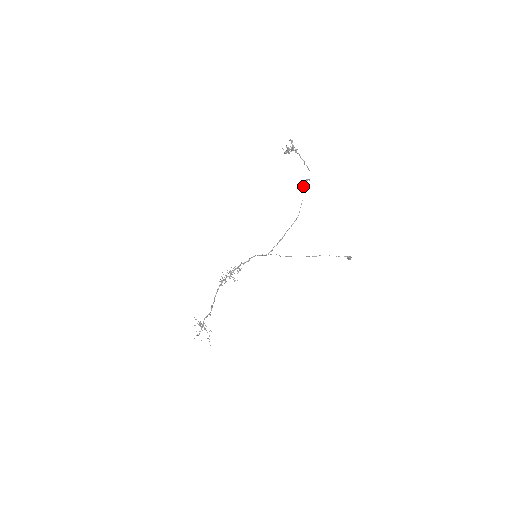
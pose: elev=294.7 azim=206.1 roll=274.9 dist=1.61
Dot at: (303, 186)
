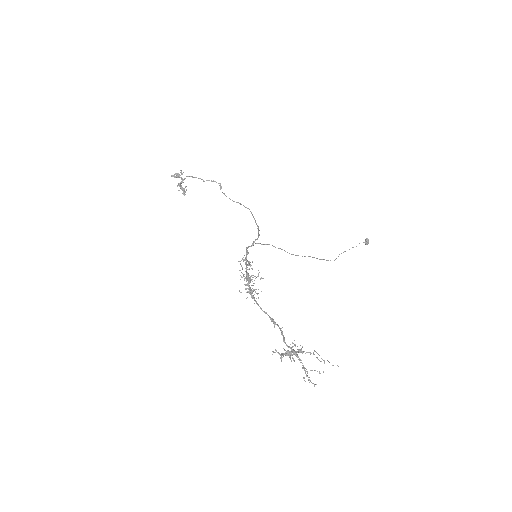
Dot at: occluded
